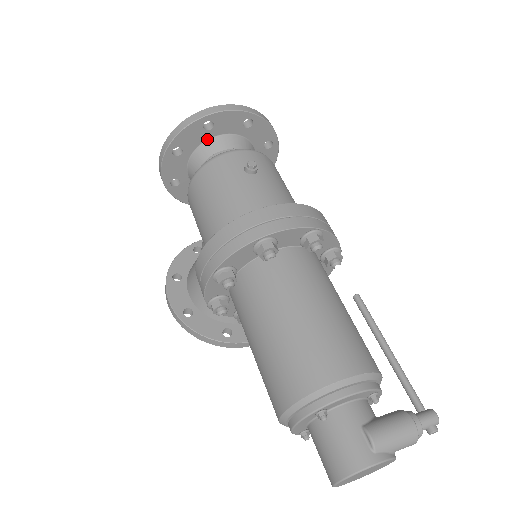
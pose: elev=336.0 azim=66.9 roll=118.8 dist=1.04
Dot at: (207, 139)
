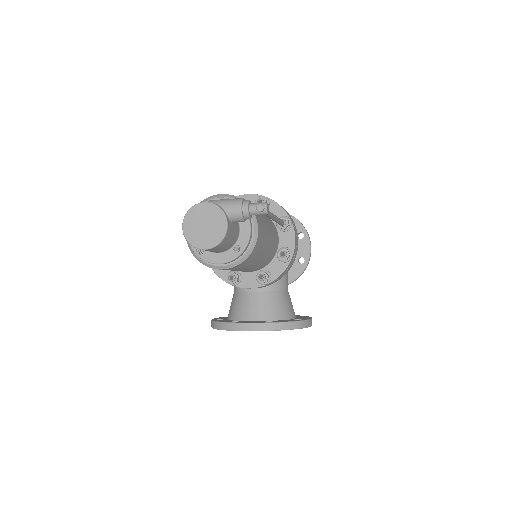
Dot at: occluded
